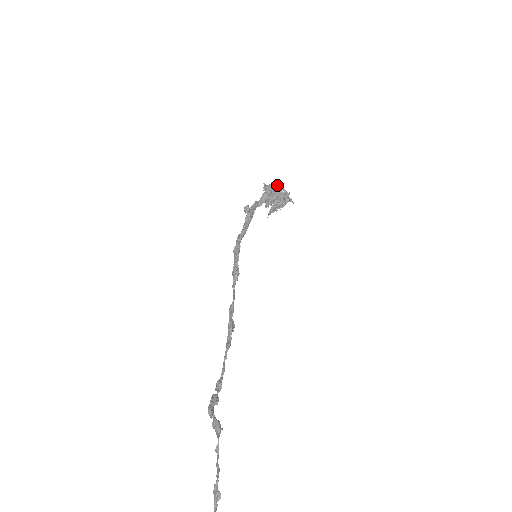
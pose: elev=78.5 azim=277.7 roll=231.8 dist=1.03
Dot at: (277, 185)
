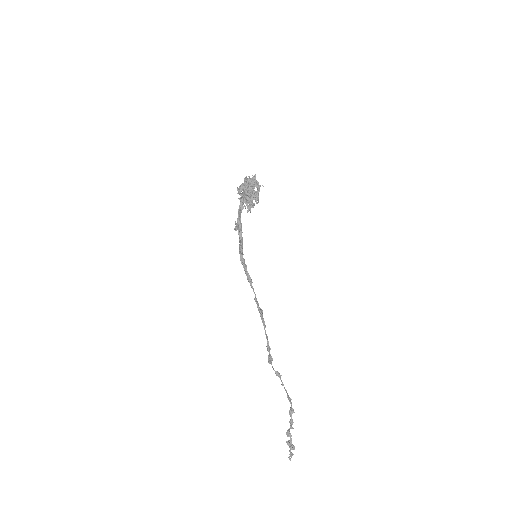
Dot at: (246, 180)
